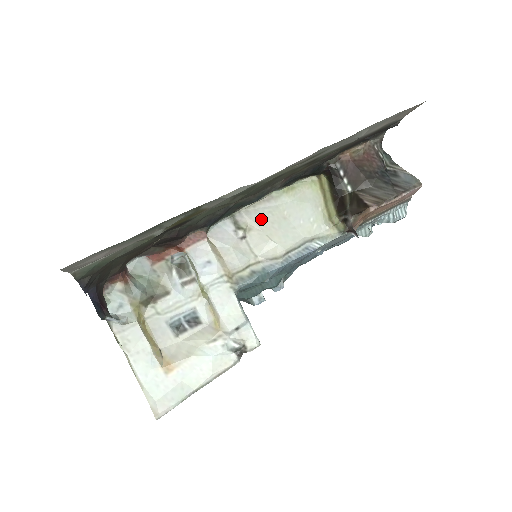
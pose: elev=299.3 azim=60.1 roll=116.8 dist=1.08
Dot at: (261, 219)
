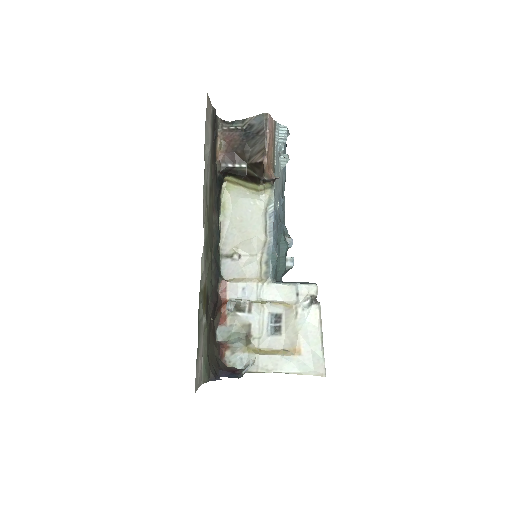
Dot at: (233, 238)
